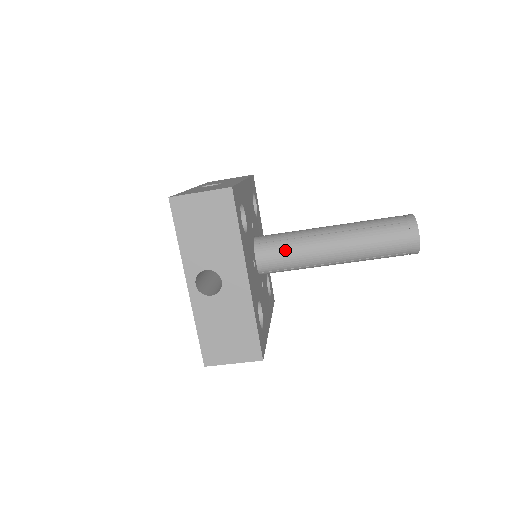
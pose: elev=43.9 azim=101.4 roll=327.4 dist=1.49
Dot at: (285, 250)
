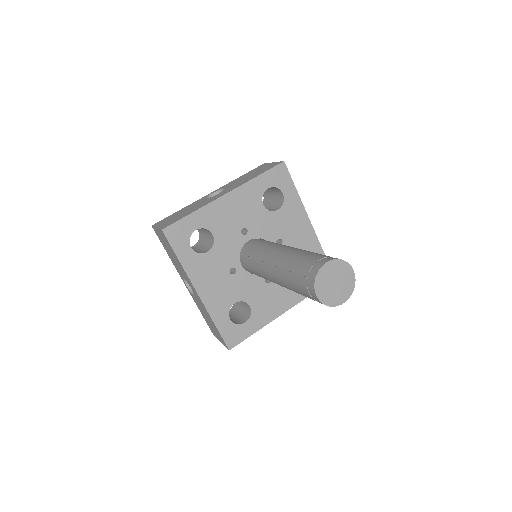
Dot at: (251, 264)
